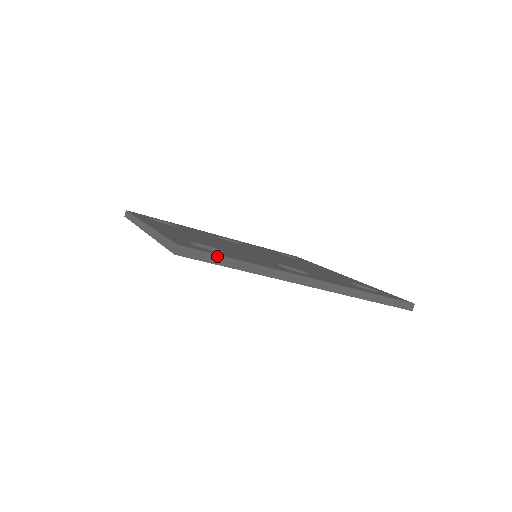
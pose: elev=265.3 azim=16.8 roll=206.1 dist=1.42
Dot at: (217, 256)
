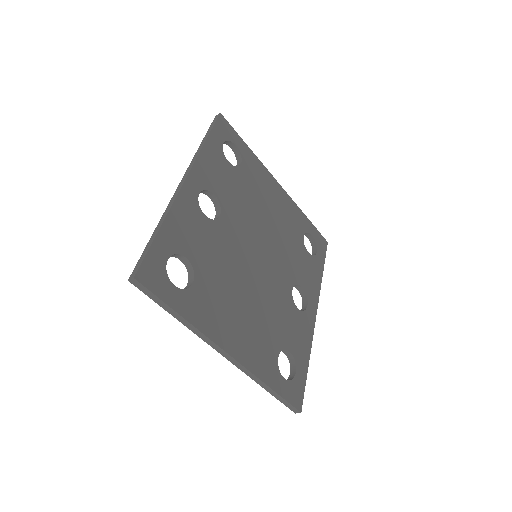
Dot at: (305, 384)
